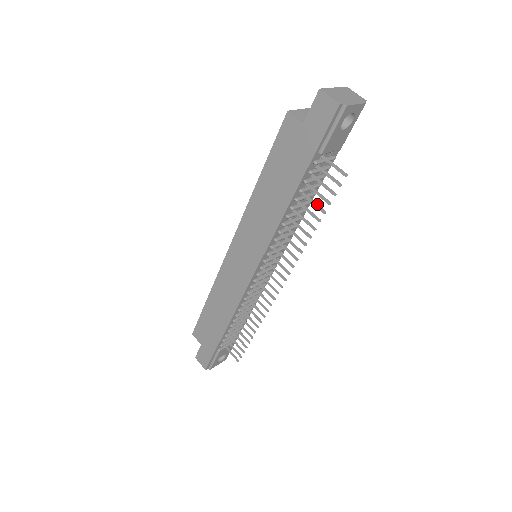
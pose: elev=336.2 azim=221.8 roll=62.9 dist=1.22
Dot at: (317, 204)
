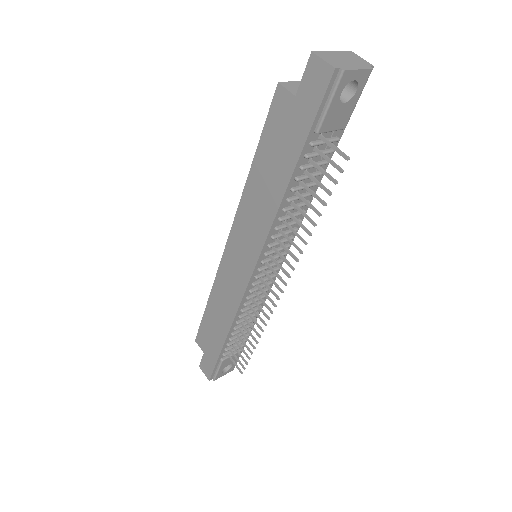
Dot at: (316, 195)
